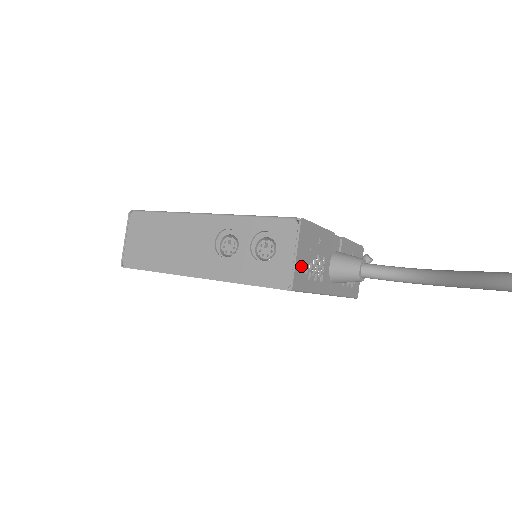
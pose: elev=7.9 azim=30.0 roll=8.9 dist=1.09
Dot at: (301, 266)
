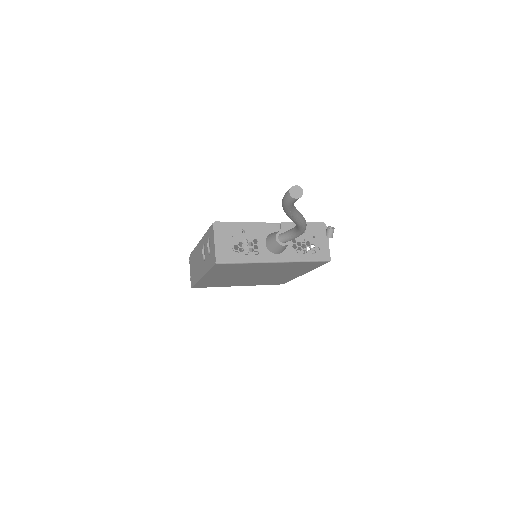
Dot at: (223, 249)
